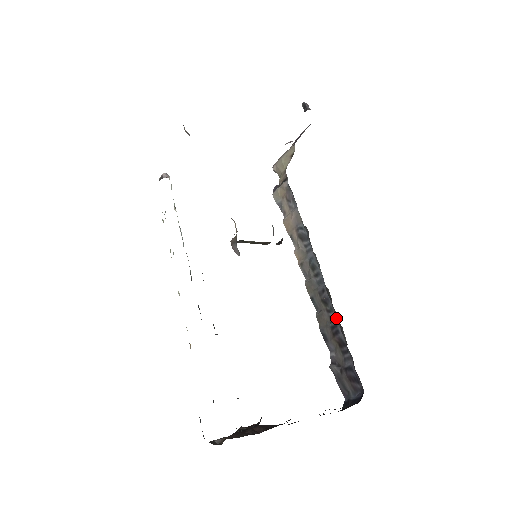
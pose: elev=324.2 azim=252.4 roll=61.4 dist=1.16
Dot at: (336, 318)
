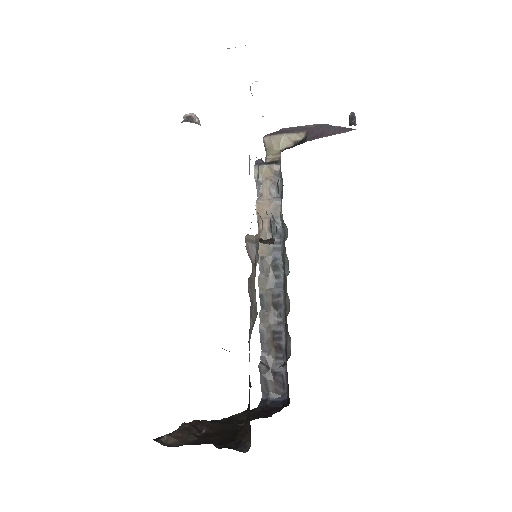
Dot at: (287, 329)
